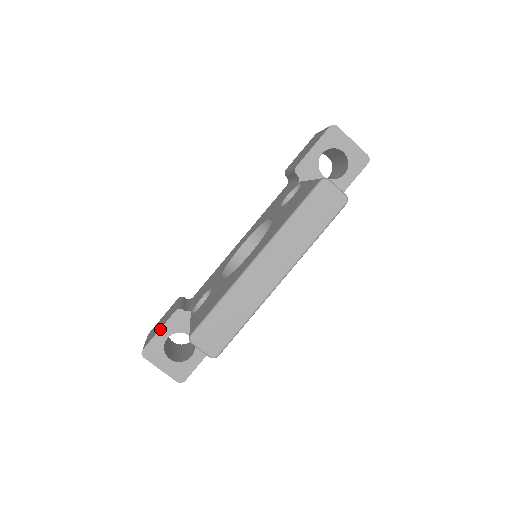
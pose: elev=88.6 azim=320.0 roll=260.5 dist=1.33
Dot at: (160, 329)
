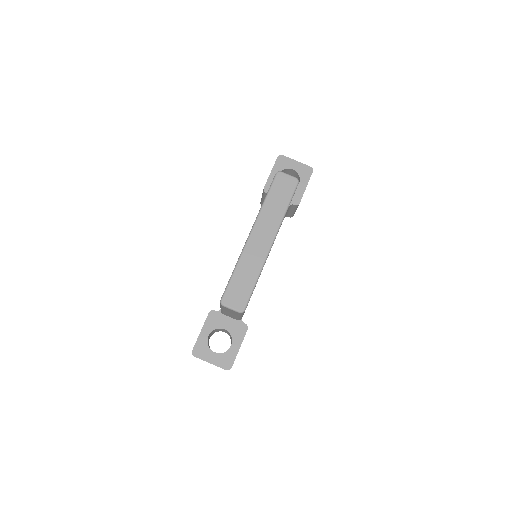
Dot at: (201, 330)
